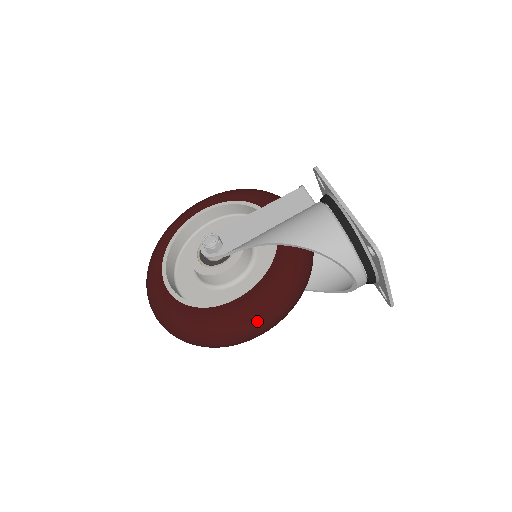
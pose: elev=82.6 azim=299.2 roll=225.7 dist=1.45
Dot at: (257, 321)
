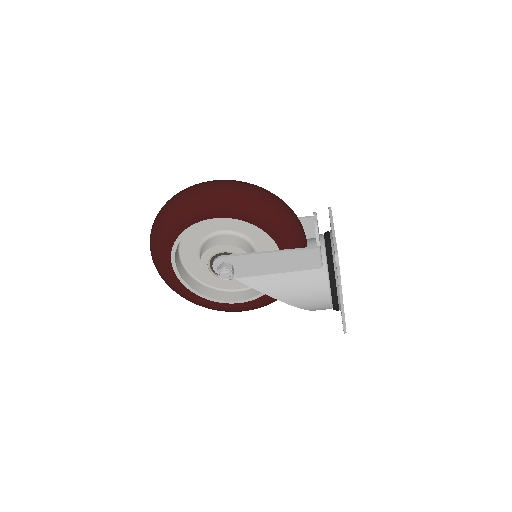
Dot at: occluded
